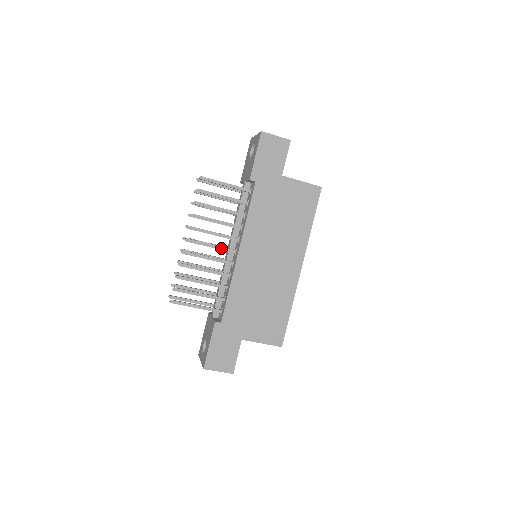
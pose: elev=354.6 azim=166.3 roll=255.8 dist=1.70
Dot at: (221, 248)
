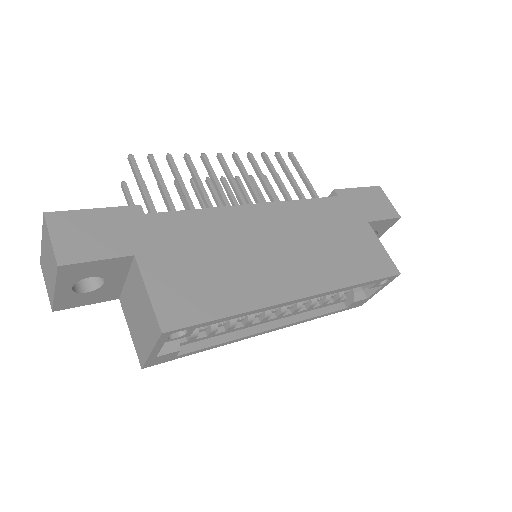
Dot at: (240, 193)
